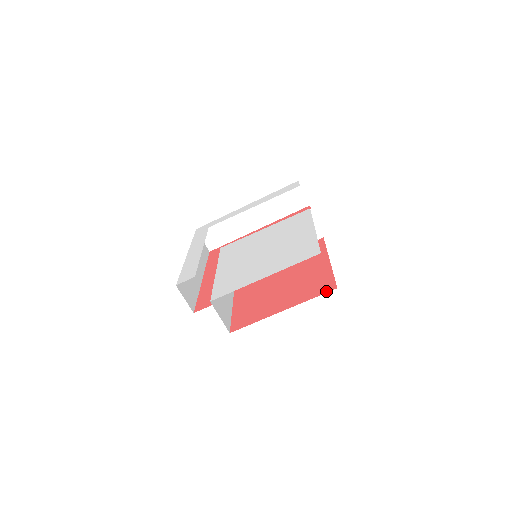
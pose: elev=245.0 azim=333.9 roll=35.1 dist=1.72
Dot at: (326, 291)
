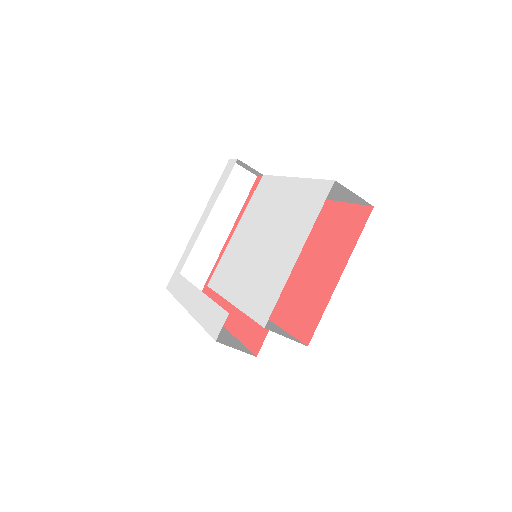
Dot at: (365, 219)
